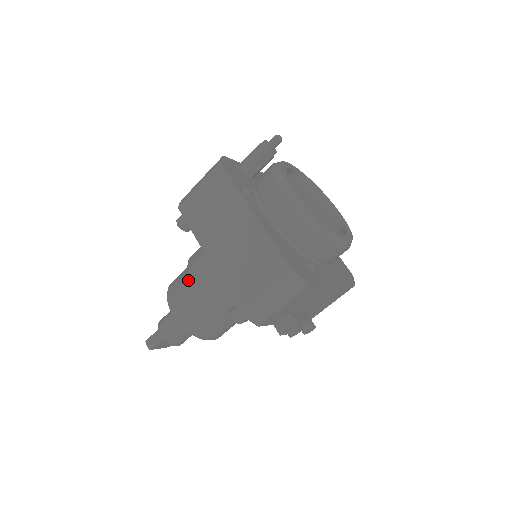
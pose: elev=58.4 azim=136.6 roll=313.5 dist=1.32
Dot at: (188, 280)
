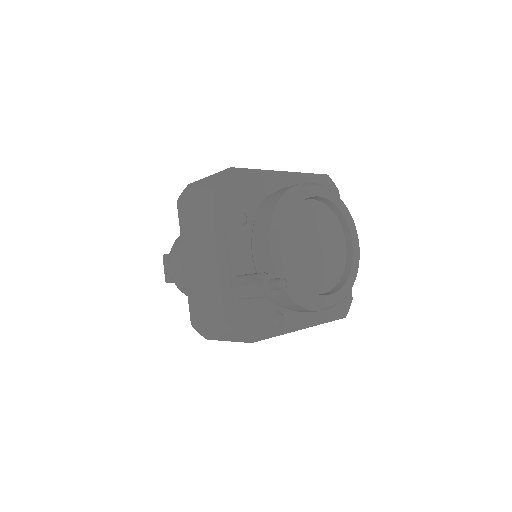
Dot at: occluded
